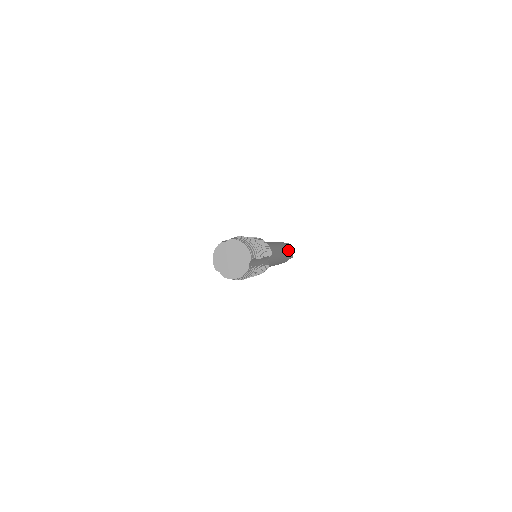
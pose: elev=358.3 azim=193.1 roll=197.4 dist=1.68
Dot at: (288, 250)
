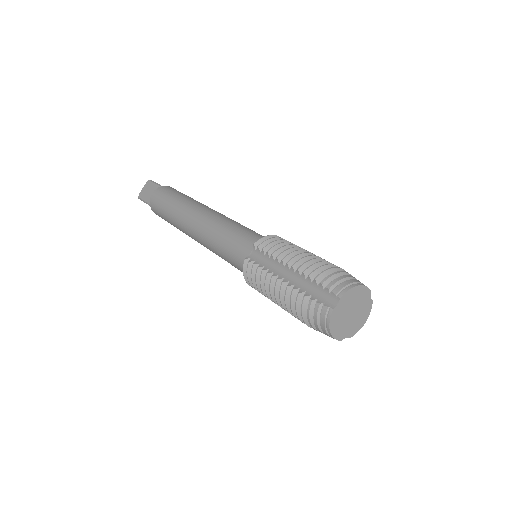
Dot at: occluded
